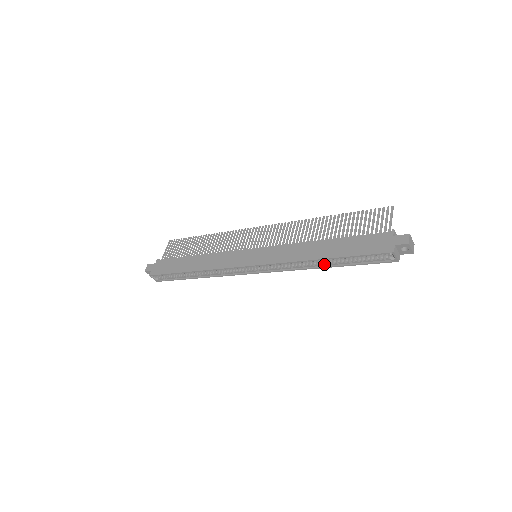
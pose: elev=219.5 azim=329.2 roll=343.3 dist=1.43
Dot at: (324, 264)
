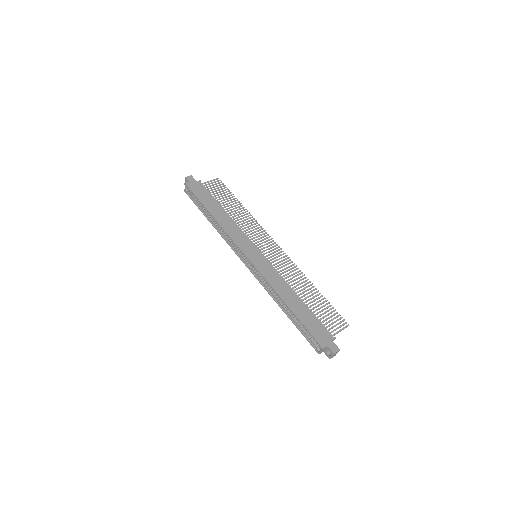
Dot at: (284, 308)
